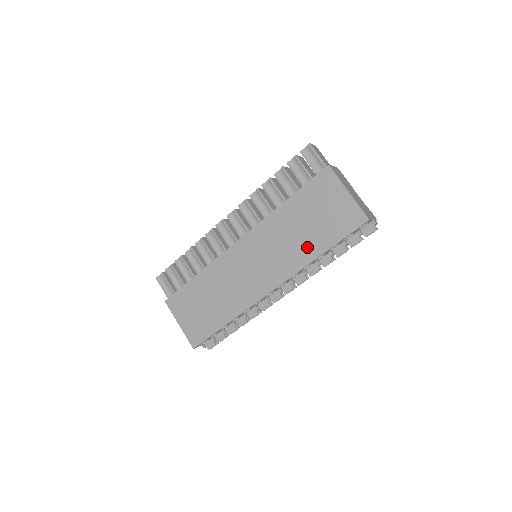
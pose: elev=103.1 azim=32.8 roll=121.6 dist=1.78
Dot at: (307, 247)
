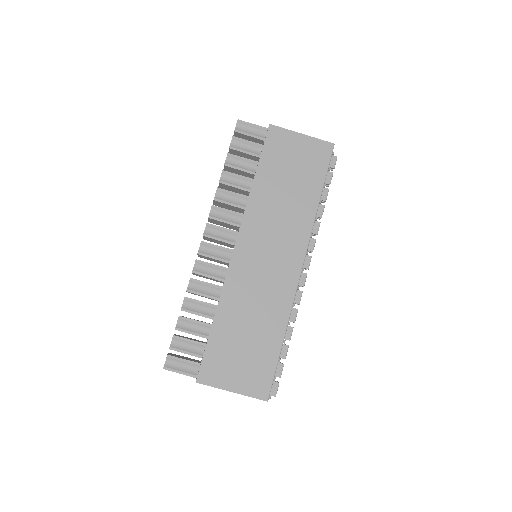
Dot at: (304, 202)
